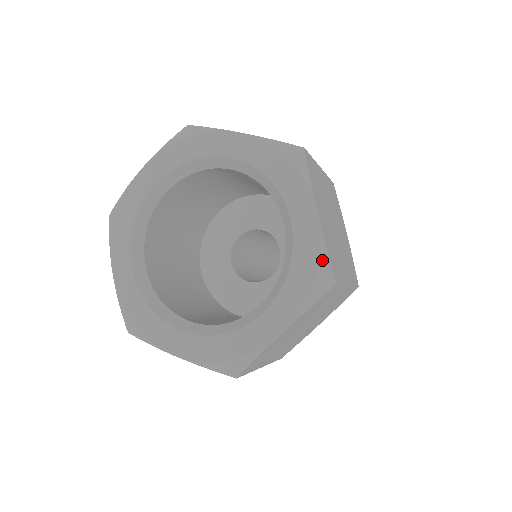
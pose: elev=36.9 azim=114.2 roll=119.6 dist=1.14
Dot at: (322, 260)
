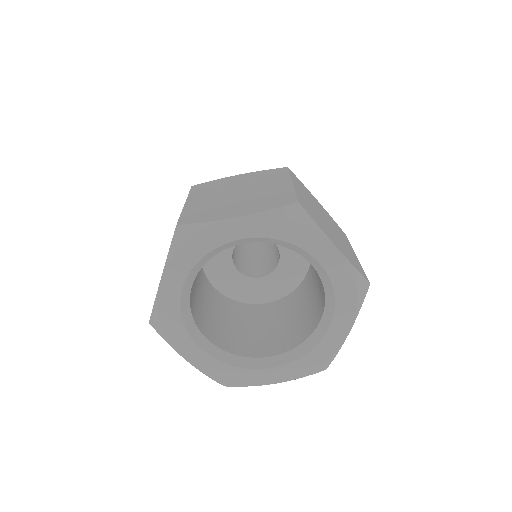
Dot at: (330, 359)
